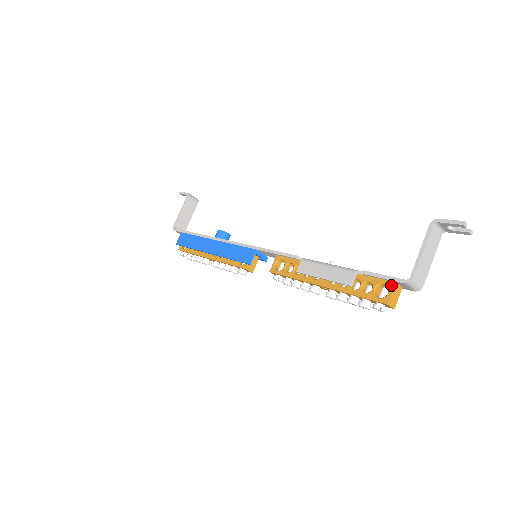
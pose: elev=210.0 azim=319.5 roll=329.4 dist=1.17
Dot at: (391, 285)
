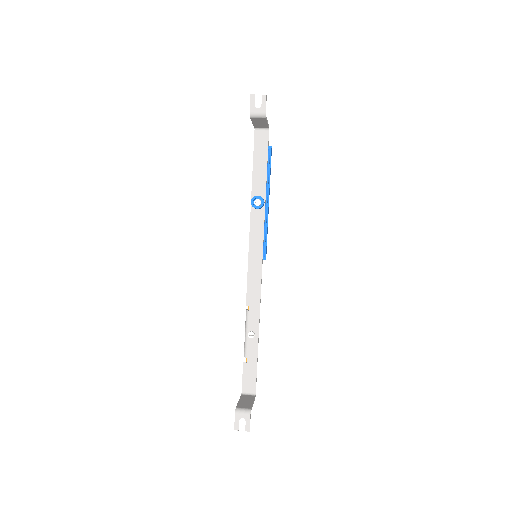
Dot at: (245, 382)
